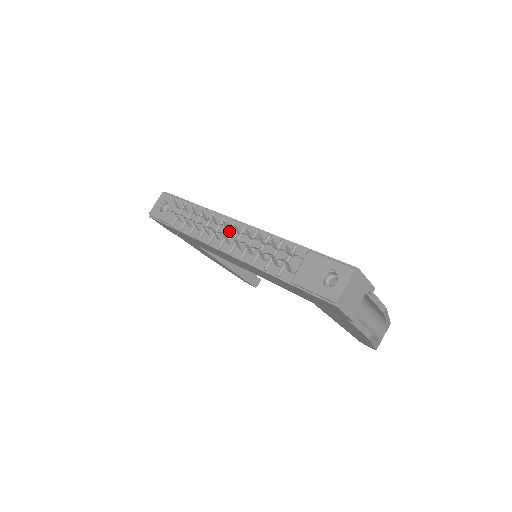
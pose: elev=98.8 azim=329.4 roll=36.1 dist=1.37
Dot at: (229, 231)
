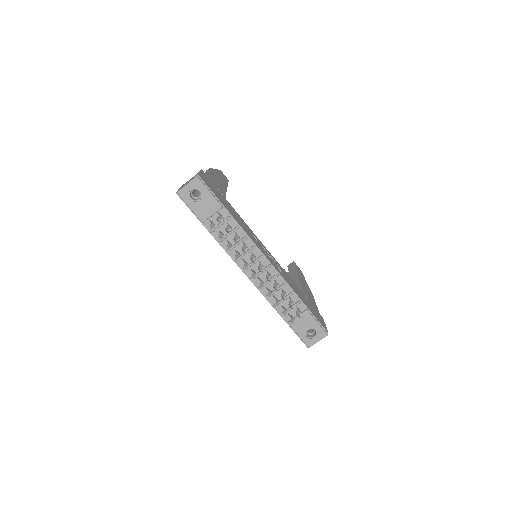
Dot at: (256, 262)
